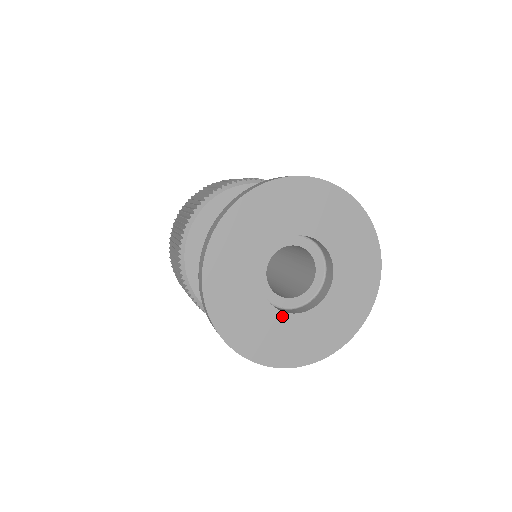
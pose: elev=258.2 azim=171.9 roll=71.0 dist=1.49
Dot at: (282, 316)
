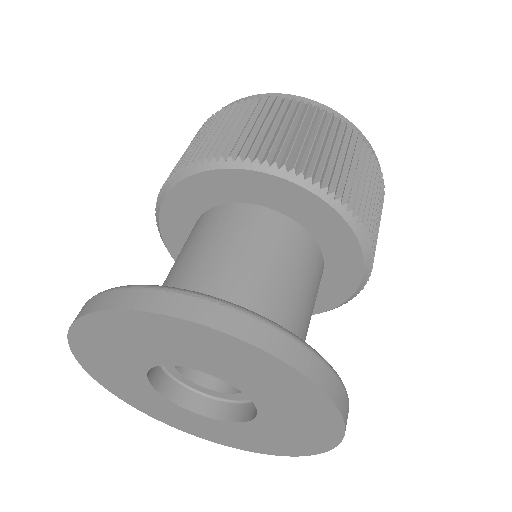
Dot at: (152, 390)
